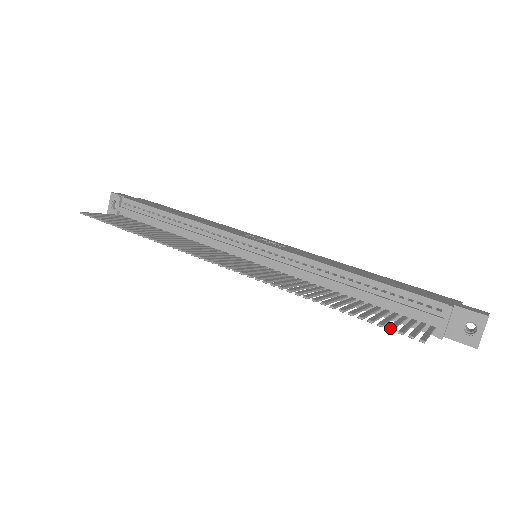
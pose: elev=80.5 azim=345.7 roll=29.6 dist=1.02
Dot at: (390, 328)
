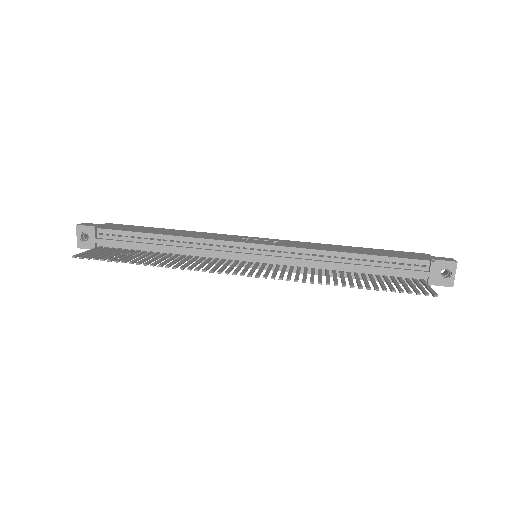
Dot at: (410, 292)
